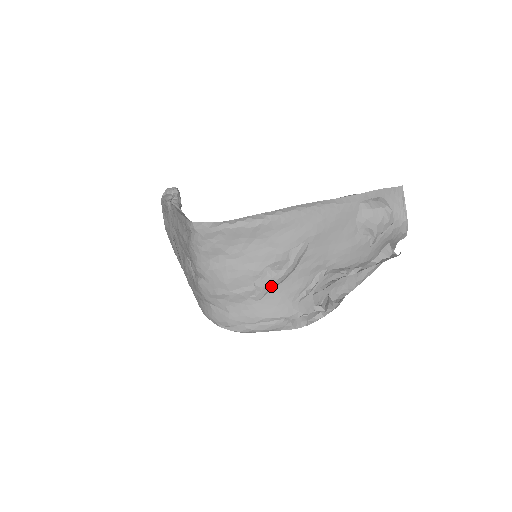
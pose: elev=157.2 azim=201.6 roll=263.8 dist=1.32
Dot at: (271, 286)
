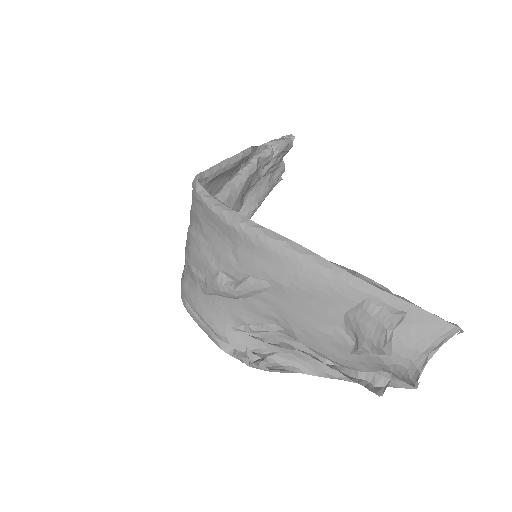
Dot at: (215, 292)
